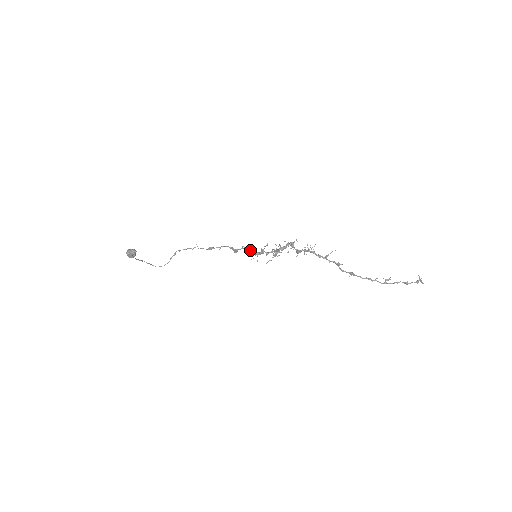
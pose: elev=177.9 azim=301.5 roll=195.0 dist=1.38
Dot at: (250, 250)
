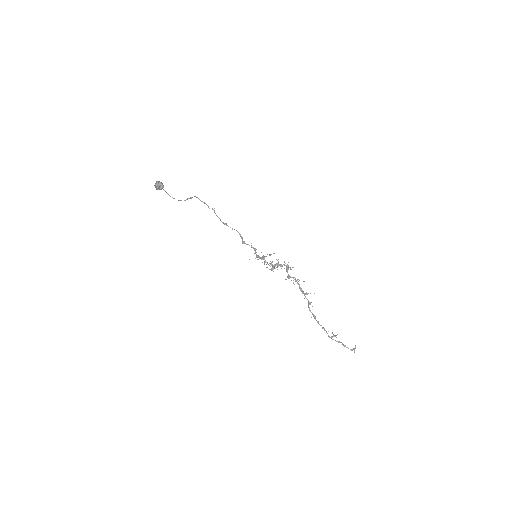
Dot at: (255, 250)
